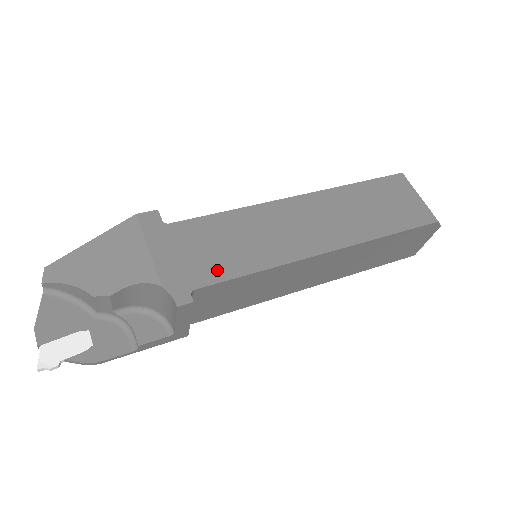
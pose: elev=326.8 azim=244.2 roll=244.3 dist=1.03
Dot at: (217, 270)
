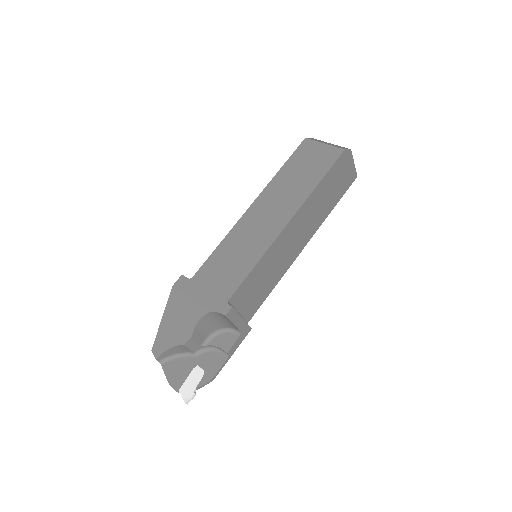
Dot at: (233, 281)
